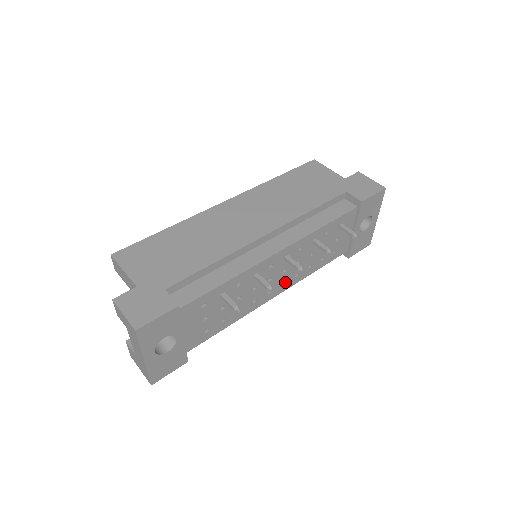
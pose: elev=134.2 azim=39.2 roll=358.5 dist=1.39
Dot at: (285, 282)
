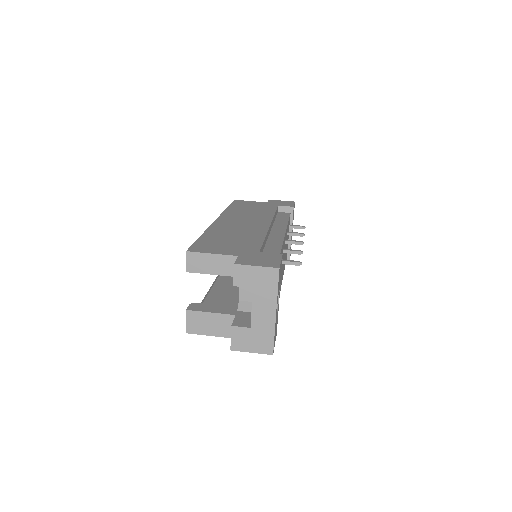
Dot at: occluded
